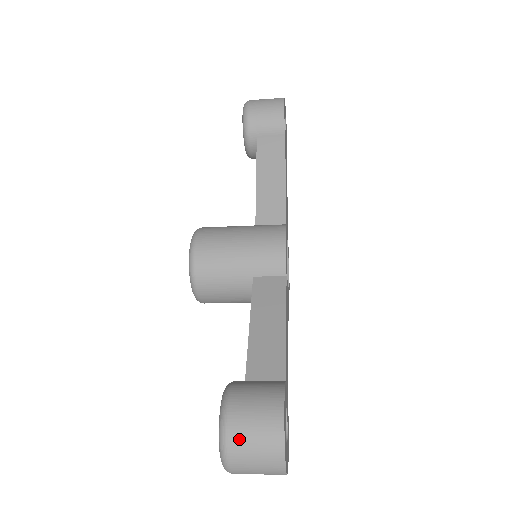
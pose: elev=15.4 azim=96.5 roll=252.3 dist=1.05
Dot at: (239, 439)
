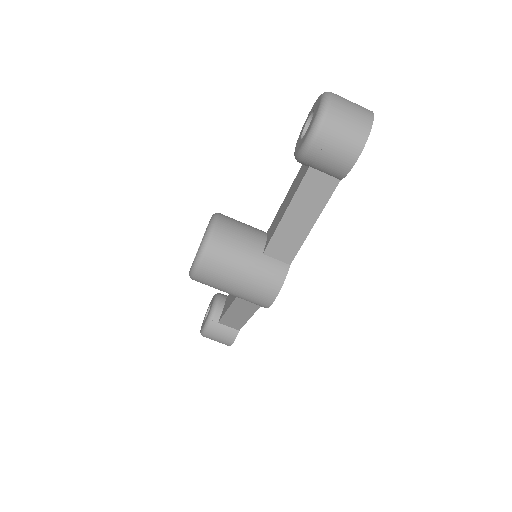
Dot at: occluded
